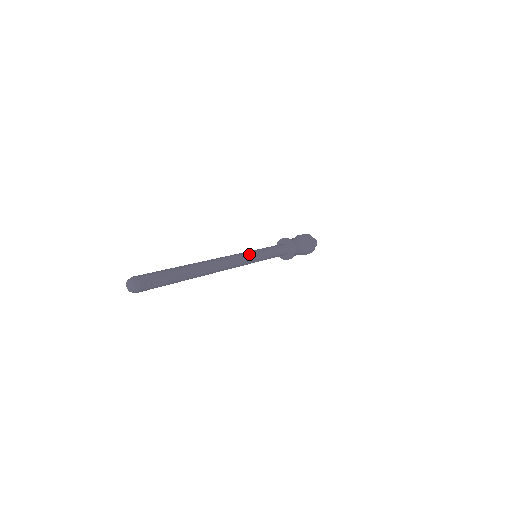
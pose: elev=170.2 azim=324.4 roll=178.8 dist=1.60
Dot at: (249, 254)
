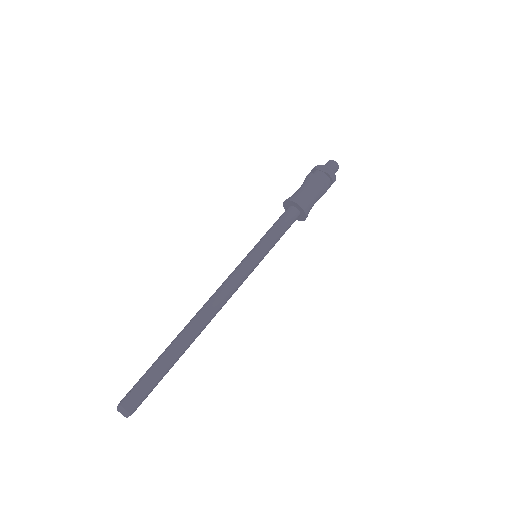
Dot at: occluded
